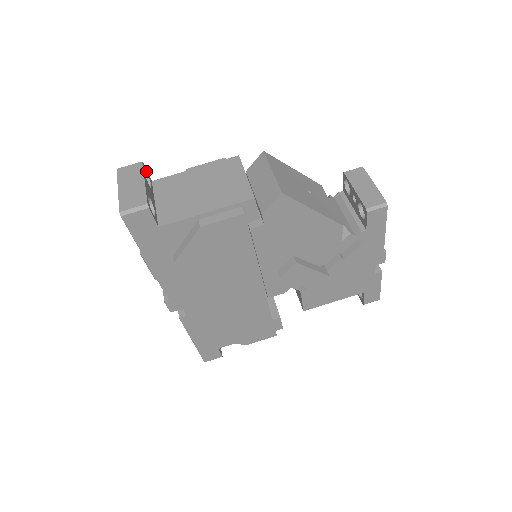
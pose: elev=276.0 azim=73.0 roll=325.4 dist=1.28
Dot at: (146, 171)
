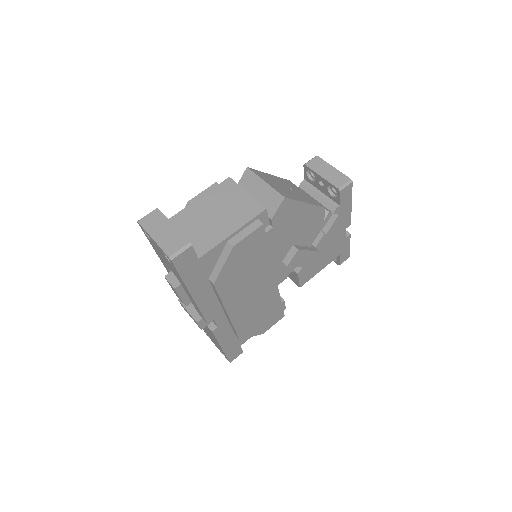
Dot at: occluded
